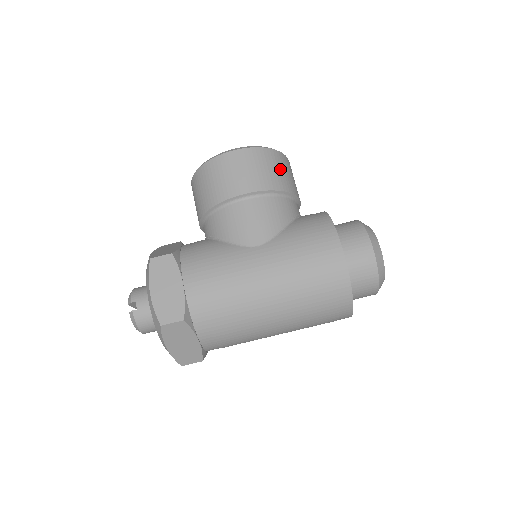
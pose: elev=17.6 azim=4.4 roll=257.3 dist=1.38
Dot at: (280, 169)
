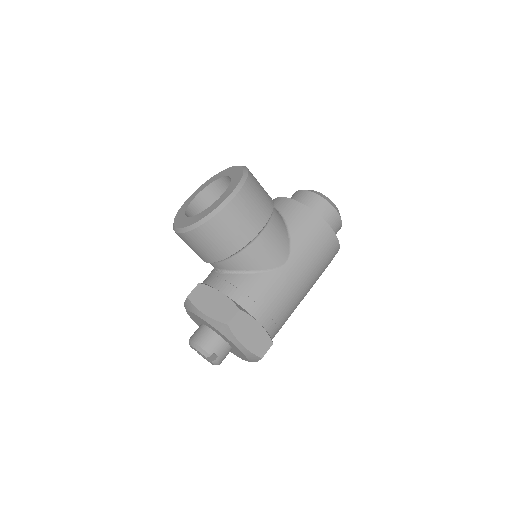
Dot at: (260, 188)
